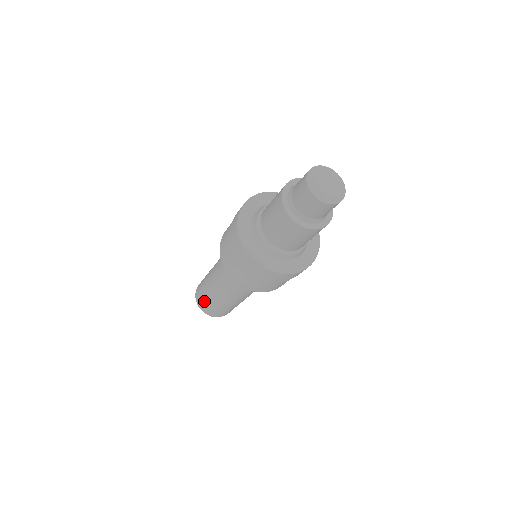
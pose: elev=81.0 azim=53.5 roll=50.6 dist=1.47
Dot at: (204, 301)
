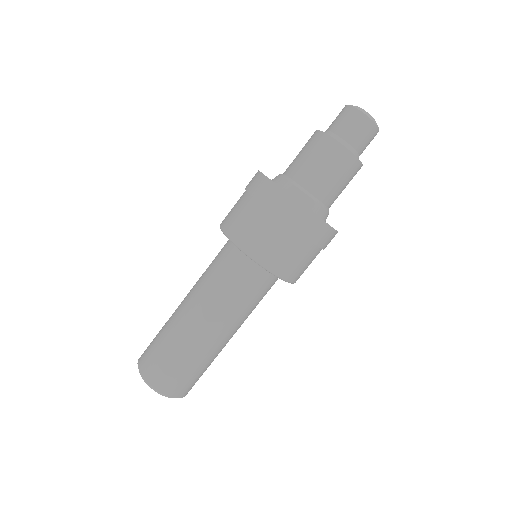
Dot at: (154, 346)
